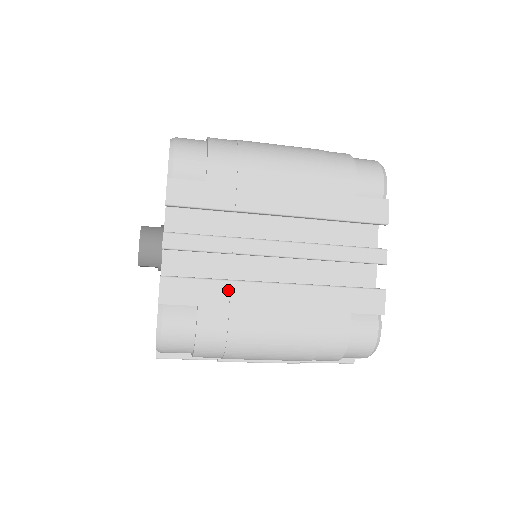
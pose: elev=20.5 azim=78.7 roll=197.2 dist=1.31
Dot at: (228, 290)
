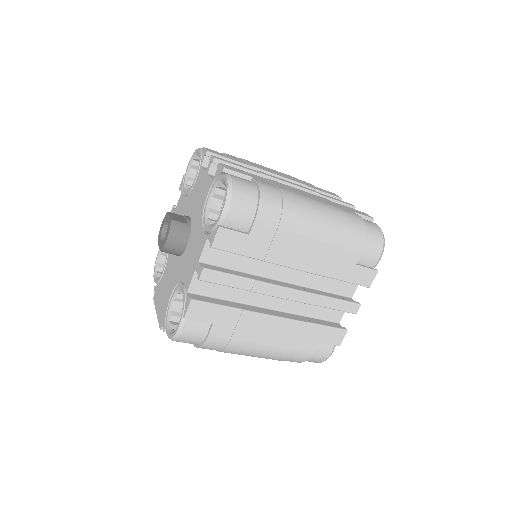
Dot at: (238, 316)
